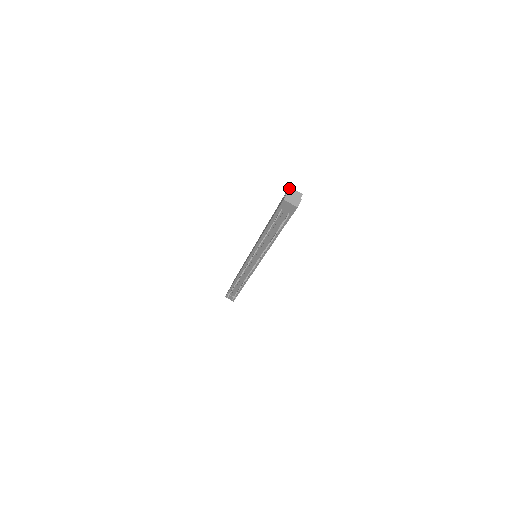
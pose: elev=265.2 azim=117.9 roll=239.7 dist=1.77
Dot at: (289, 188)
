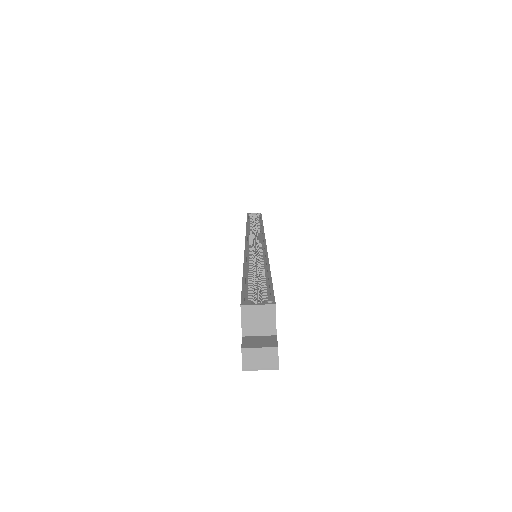
Dot at: (241, 309)
